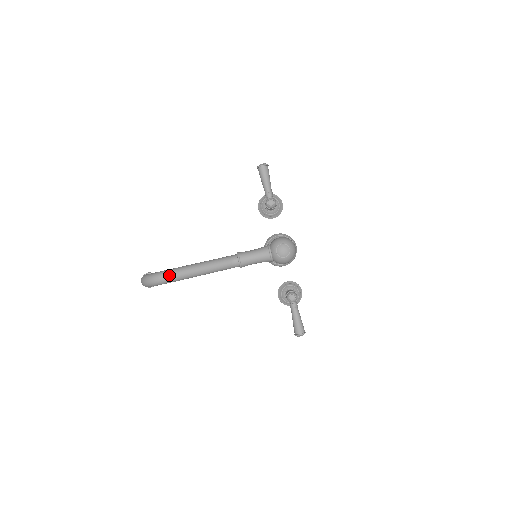
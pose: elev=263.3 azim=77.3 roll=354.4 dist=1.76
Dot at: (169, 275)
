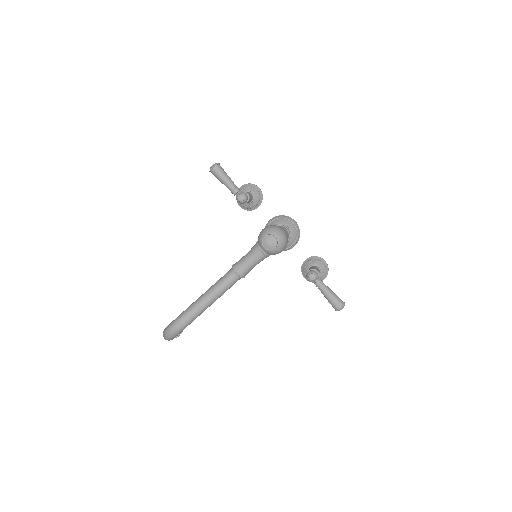
Dot at: (179, 323)
